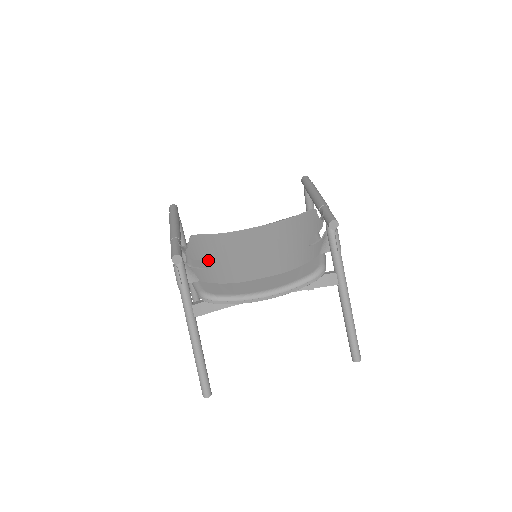
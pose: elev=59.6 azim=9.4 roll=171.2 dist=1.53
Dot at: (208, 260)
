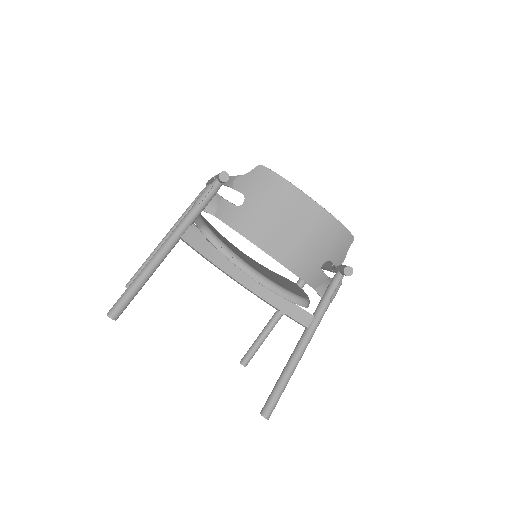
Dot at: (249, 197)
